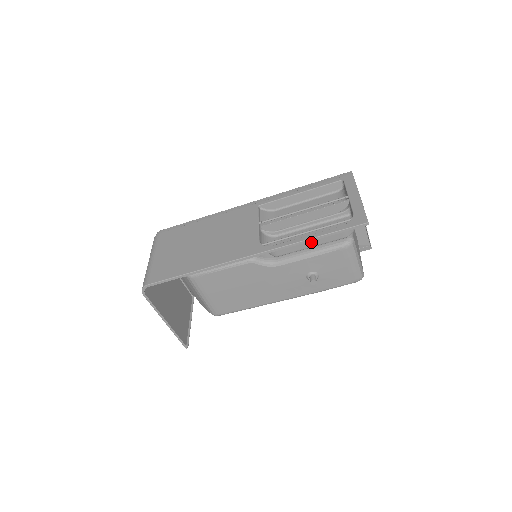
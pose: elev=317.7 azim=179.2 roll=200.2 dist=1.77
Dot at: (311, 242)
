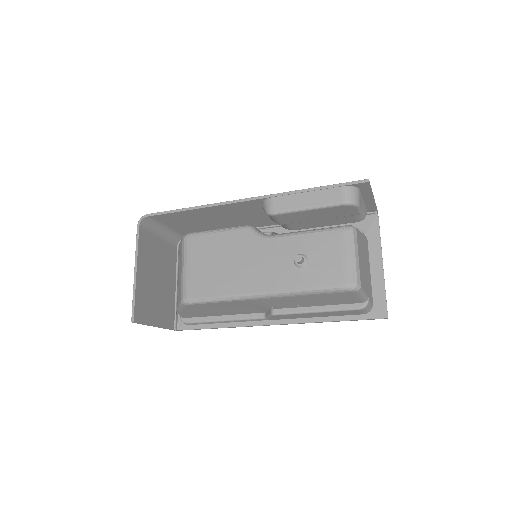
Dot at: (309, 201)
